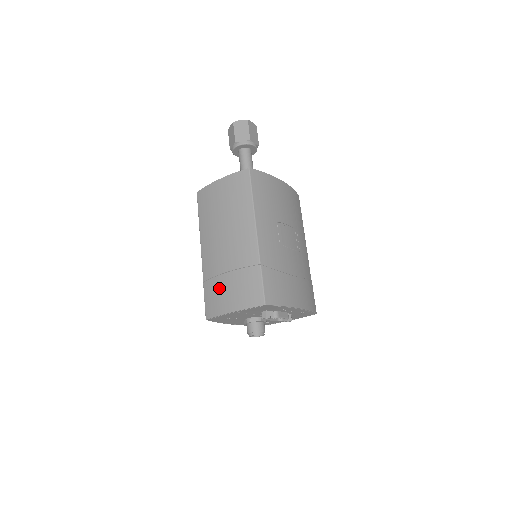
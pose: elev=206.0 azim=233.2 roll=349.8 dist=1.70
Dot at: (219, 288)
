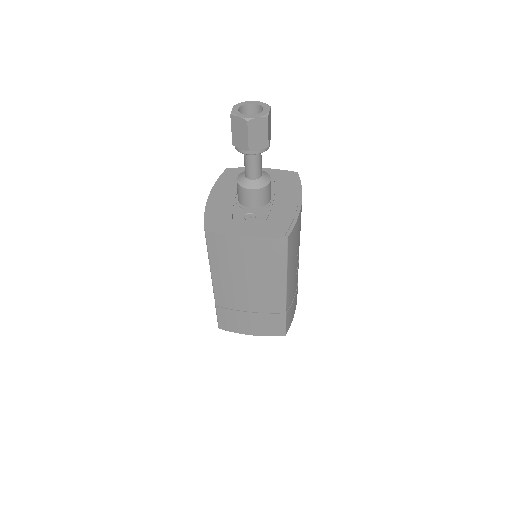
Dot at: (238, 319)
